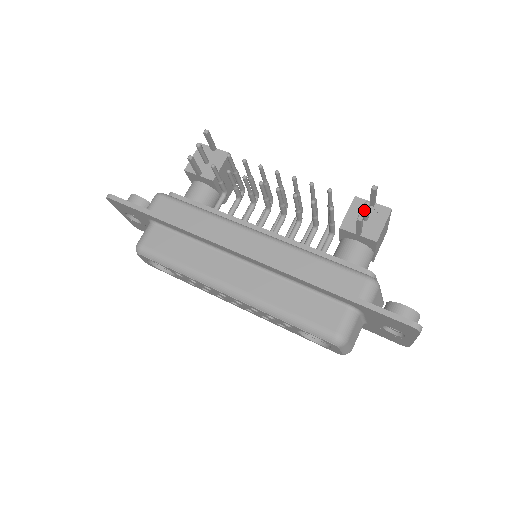
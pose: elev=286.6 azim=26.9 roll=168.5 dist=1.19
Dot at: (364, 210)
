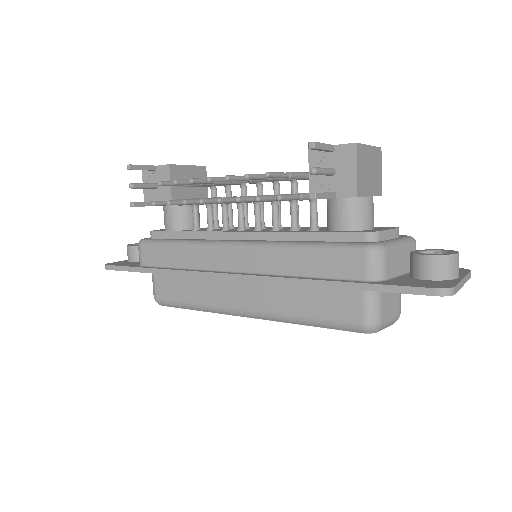
Dot at: occluded
